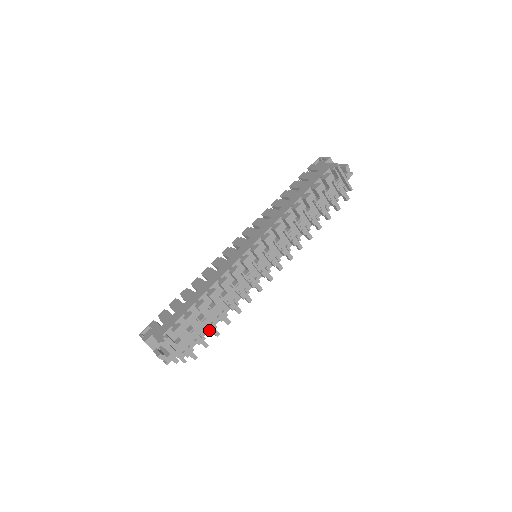
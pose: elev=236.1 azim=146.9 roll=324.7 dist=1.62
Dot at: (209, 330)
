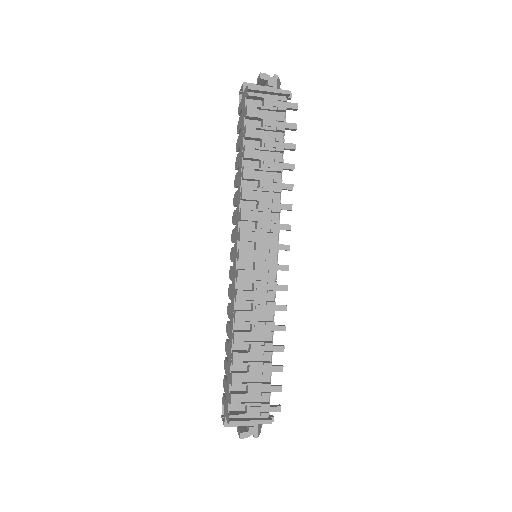
Dot at: (267, 374)
